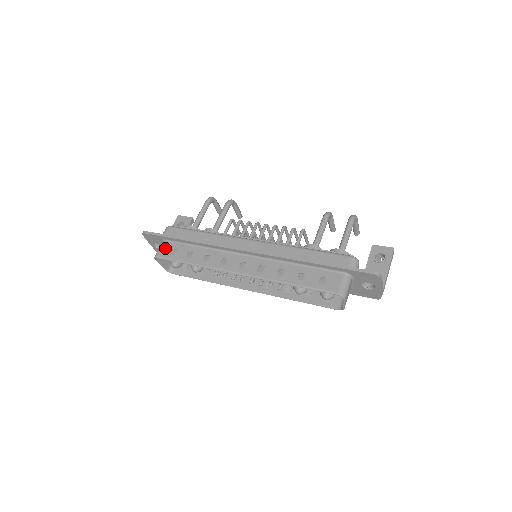
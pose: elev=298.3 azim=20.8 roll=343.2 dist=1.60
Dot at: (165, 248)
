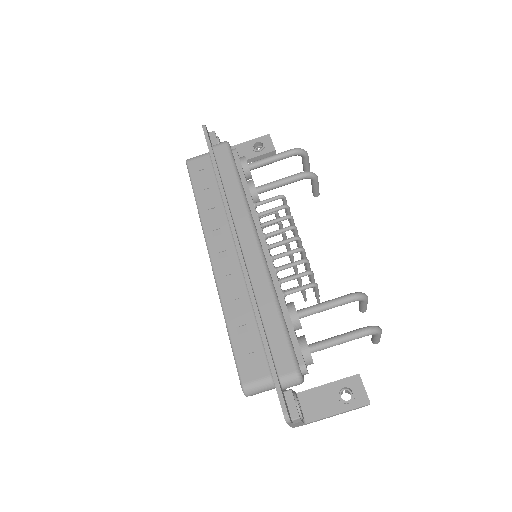
Dot at: (200, 161)
